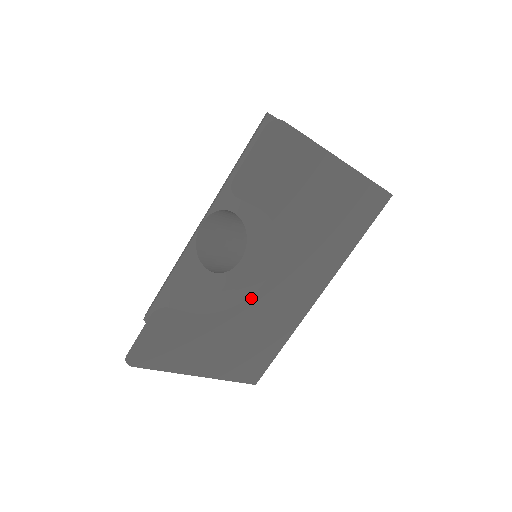
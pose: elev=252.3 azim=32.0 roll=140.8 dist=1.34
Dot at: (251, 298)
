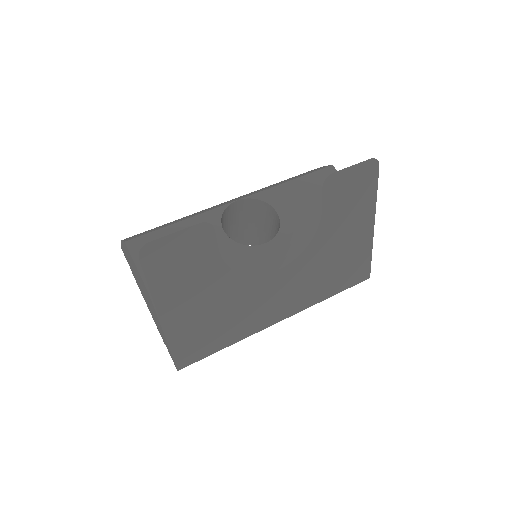
Dot at: (255, 278)
